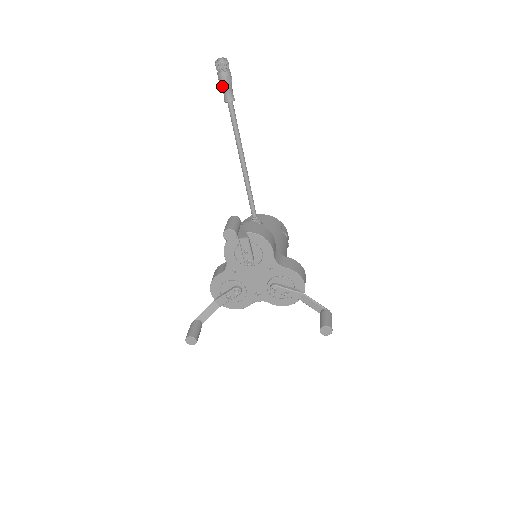
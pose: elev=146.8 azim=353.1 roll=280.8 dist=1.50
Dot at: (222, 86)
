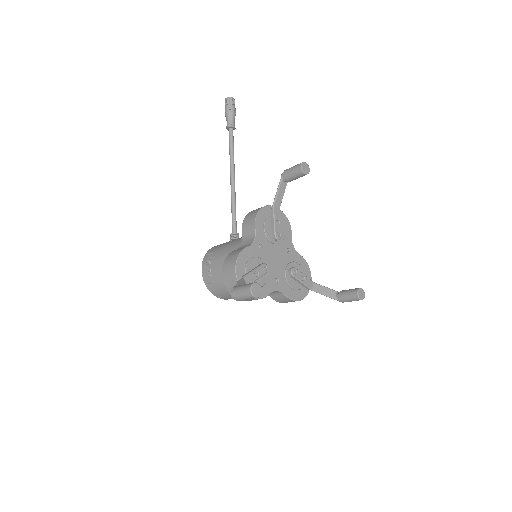
Dot at: (231, 114)
